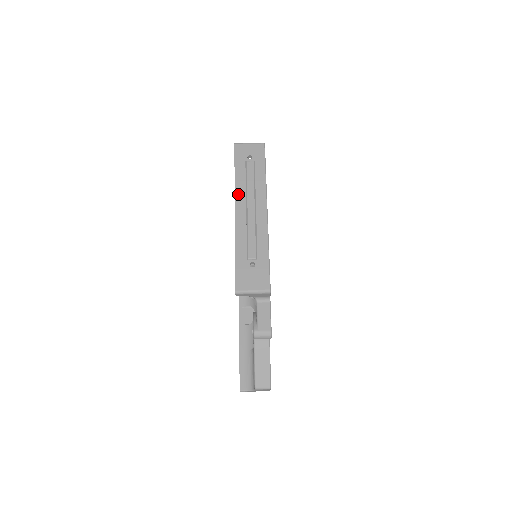
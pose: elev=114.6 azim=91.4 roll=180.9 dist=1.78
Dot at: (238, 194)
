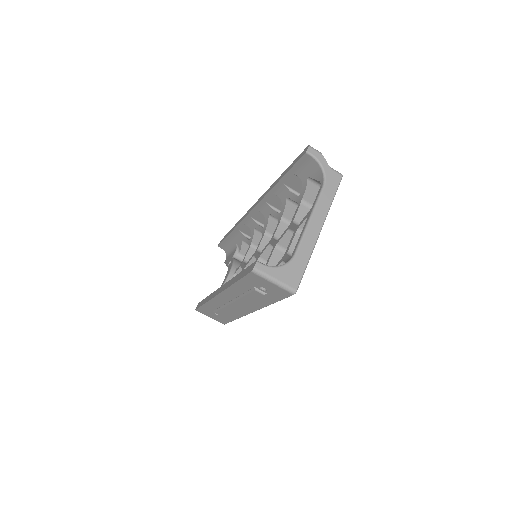
Dot at: (228, 292)
